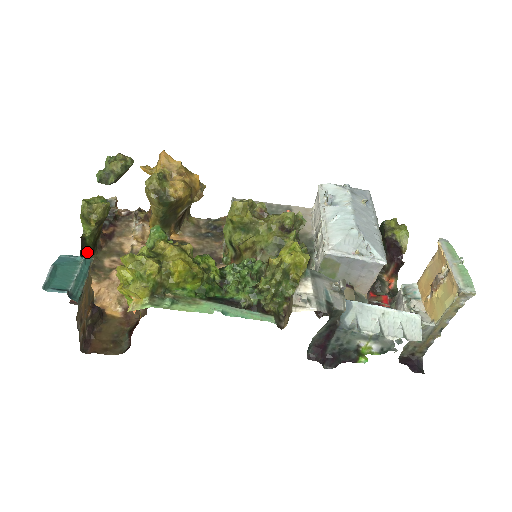
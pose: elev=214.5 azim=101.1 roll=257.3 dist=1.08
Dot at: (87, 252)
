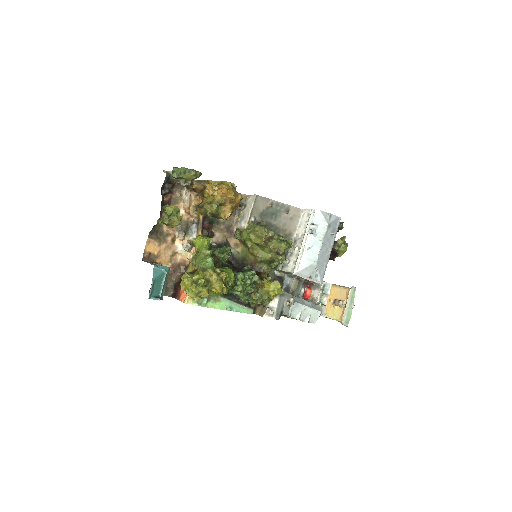
Dot at: occluded
